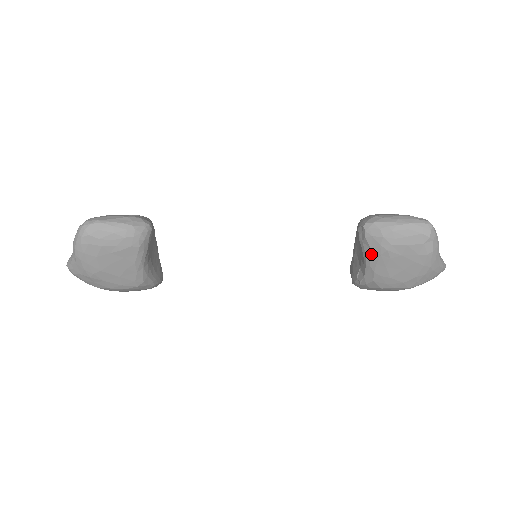
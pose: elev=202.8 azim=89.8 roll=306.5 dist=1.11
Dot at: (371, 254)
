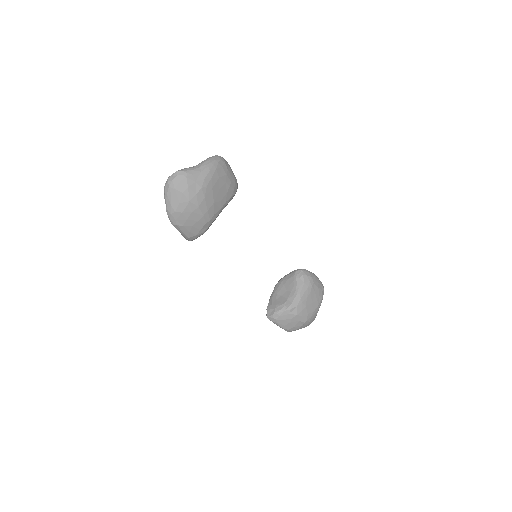
Dot at: (303, 286)
